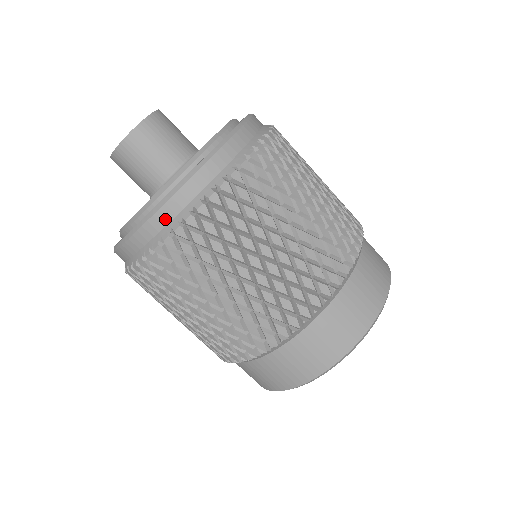
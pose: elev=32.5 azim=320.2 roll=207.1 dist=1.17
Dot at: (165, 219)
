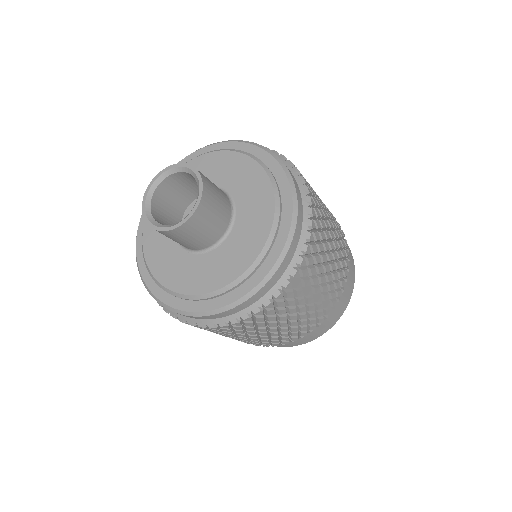
Dot at: (235, 311)
